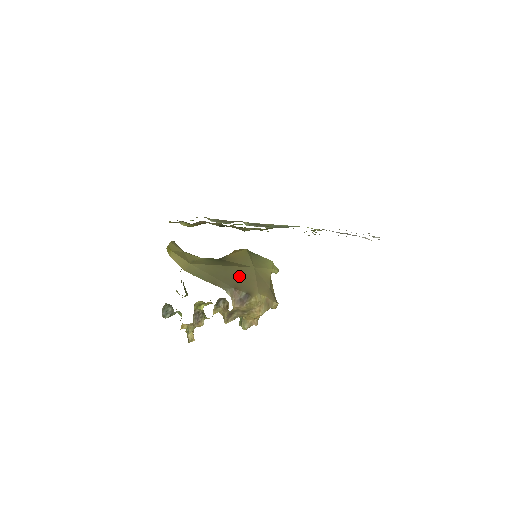
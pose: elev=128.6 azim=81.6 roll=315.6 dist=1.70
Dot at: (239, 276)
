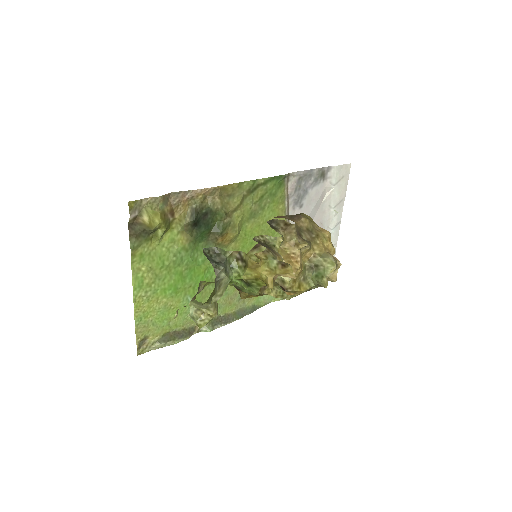
Dot at: occluded
